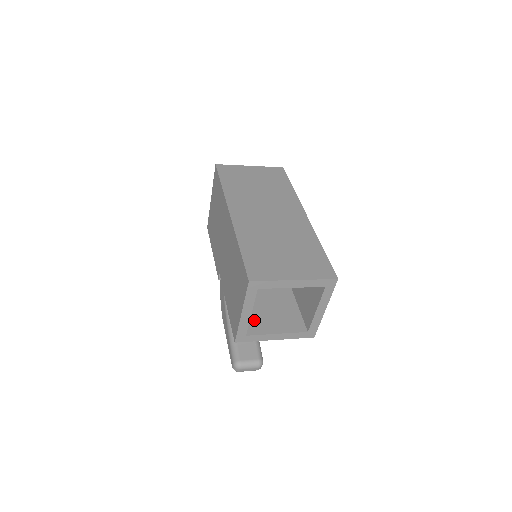
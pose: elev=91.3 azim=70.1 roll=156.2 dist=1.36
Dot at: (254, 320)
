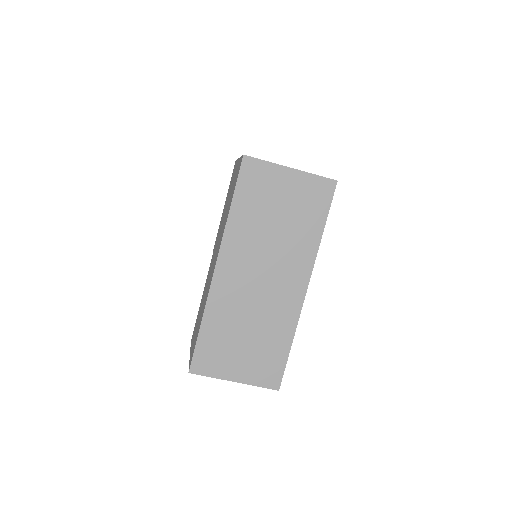
Dot at: occluded
